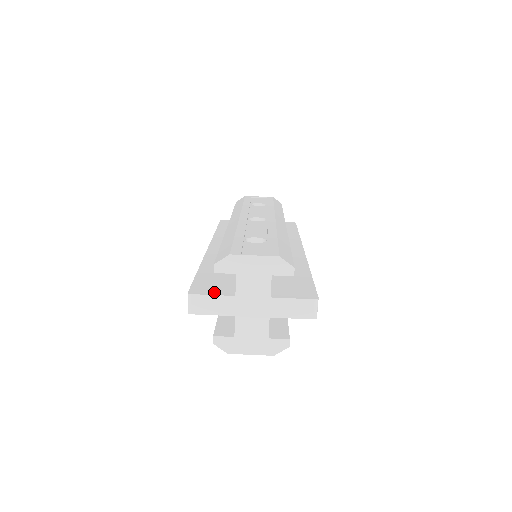
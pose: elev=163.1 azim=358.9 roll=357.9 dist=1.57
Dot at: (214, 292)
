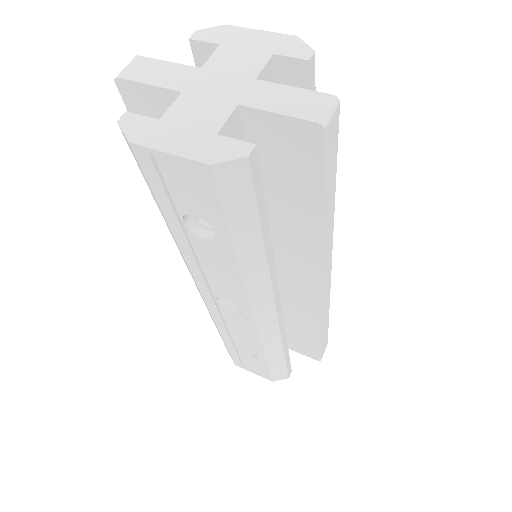
Dot at: occluded
